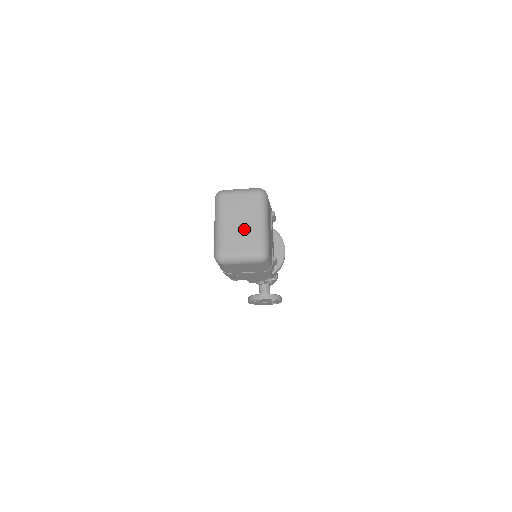
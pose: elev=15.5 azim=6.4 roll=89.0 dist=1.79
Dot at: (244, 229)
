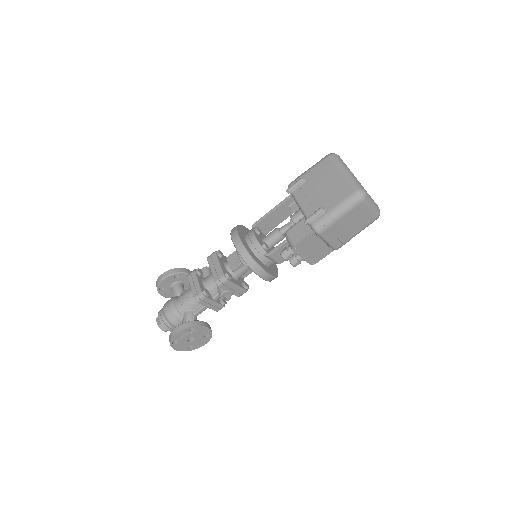
Dot at: occluded
